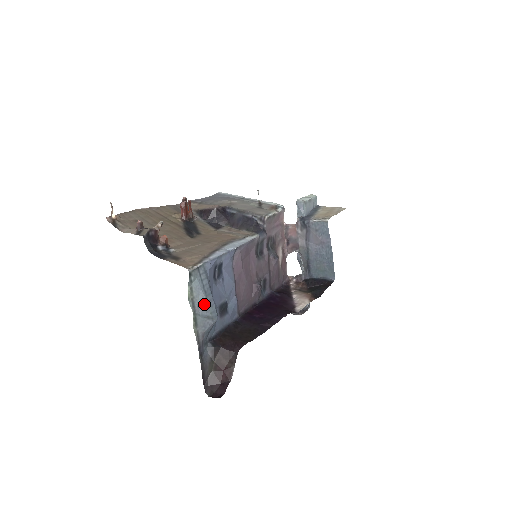
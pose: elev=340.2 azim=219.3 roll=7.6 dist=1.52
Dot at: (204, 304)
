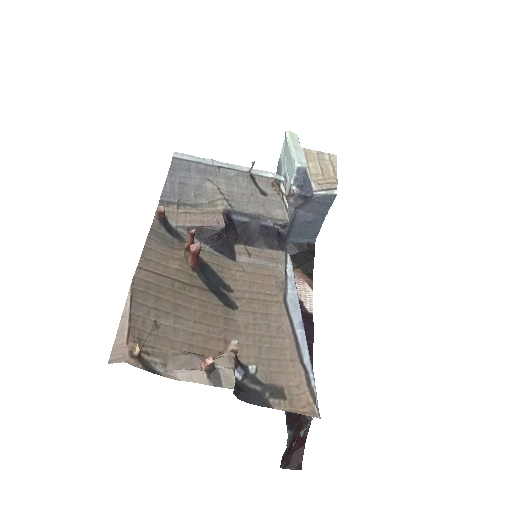
Dot at: occluded
